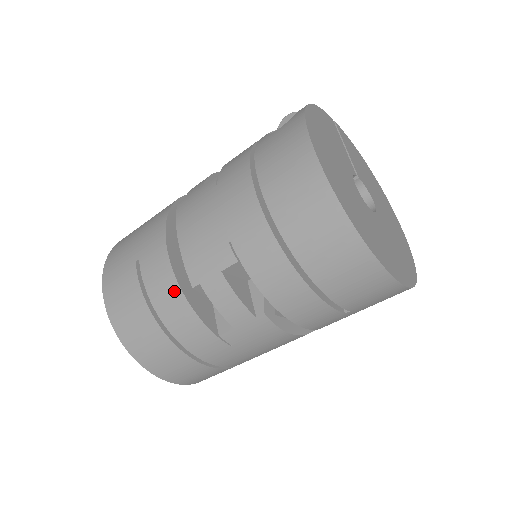
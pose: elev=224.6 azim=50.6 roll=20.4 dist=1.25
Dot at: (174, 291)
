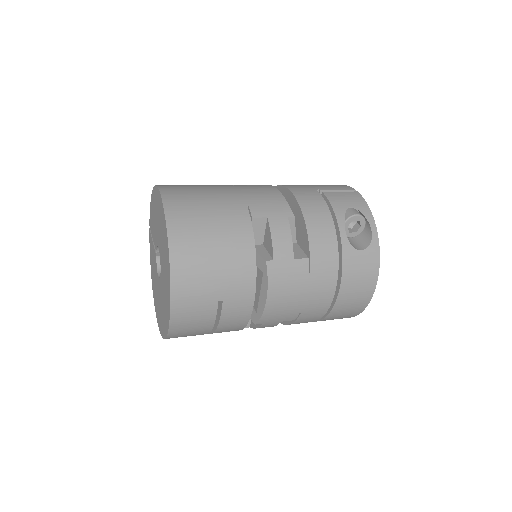
Dot at: (242, 324)
